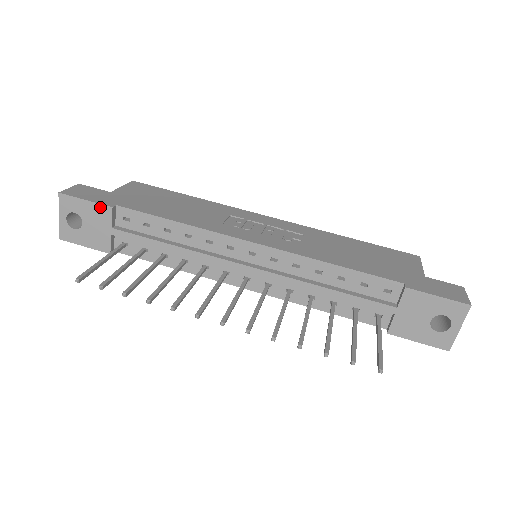
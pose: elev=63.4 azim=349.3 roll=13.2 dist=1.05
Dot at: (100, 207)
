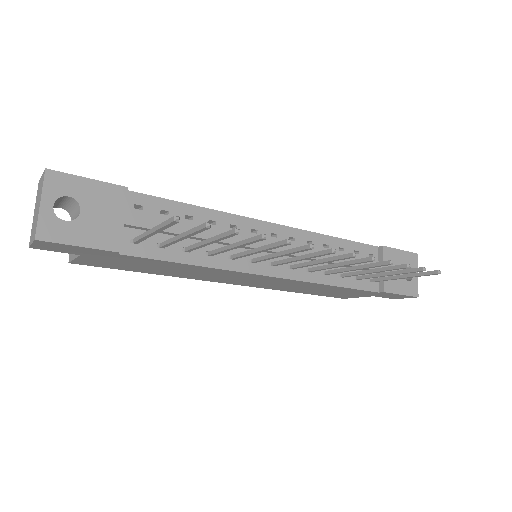
Dot at: (110, 187)
